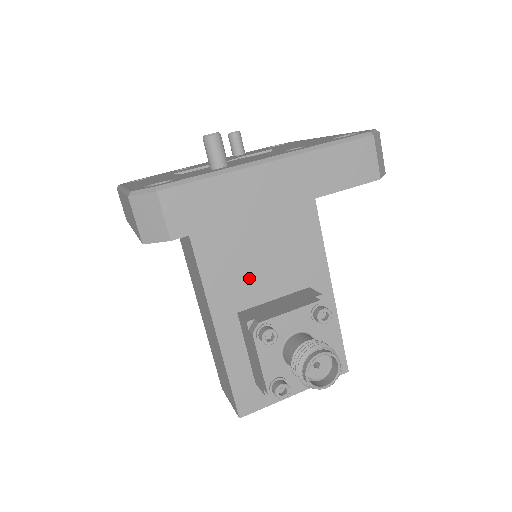
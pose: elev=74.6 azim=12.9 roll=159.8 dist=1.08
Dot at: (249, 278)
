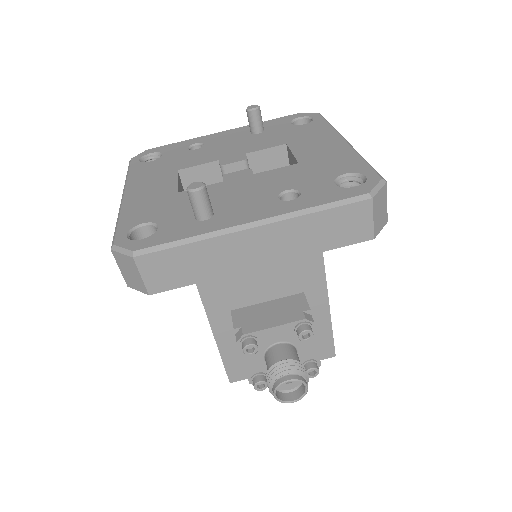
Dot at: (243, 284)
